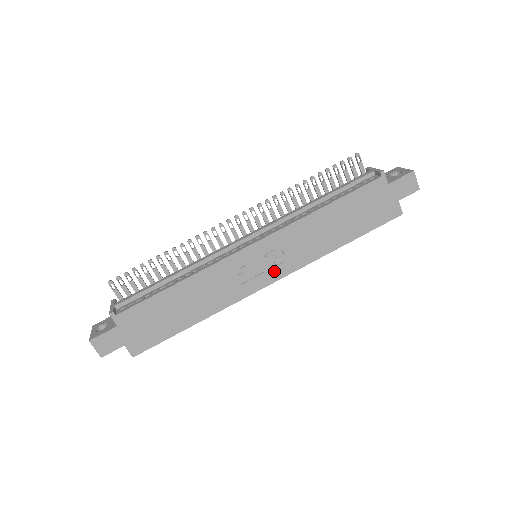
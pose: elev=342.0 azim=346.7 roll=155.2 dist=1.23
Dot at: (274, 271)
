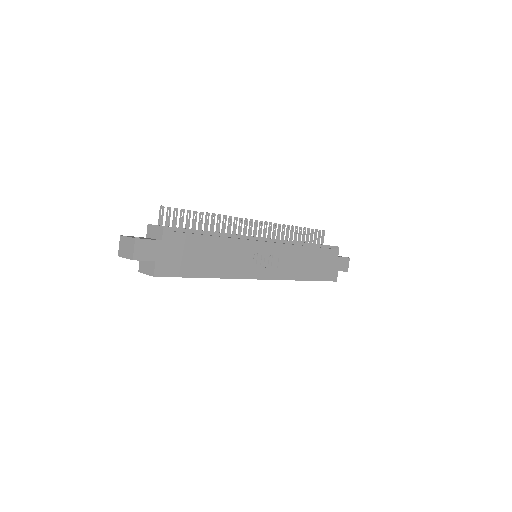
Dot at: (268, 271)
